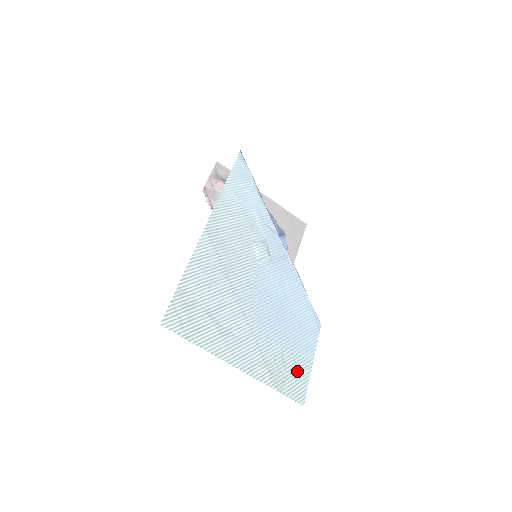
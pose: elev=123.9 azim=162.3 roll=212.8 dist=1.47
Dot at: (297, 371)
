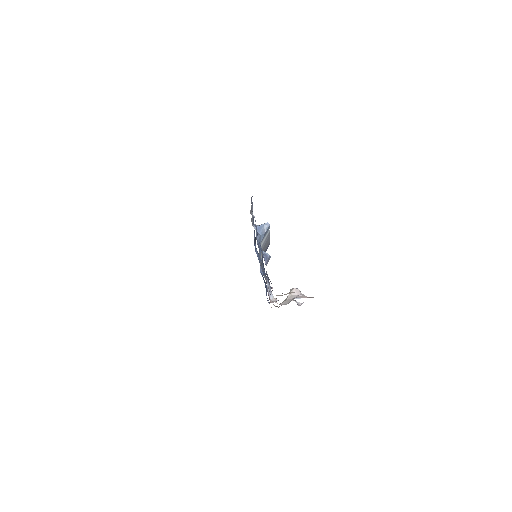
Dot at: occluded
